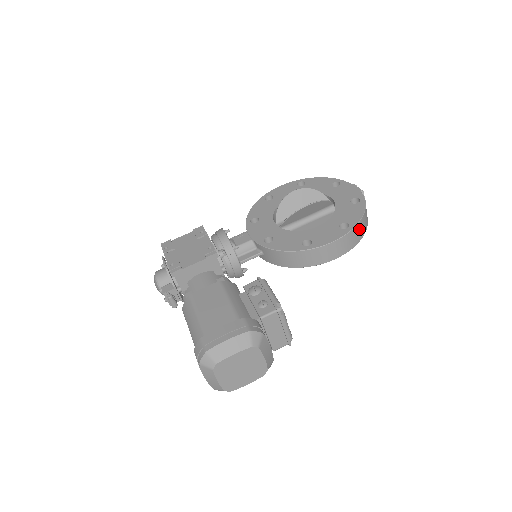
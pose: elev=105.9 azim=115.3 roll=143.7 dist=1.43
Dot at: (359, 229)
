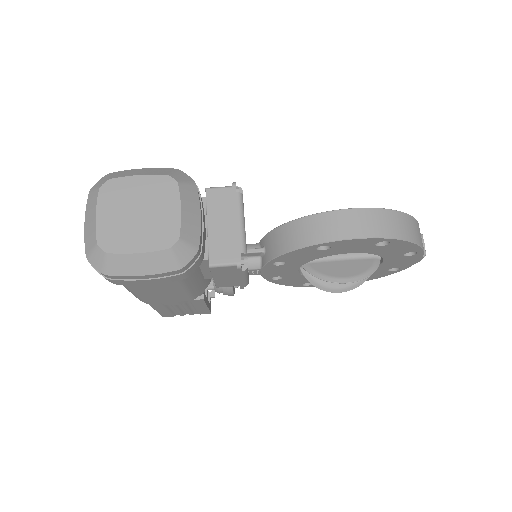
Dot at: (399, 221)
